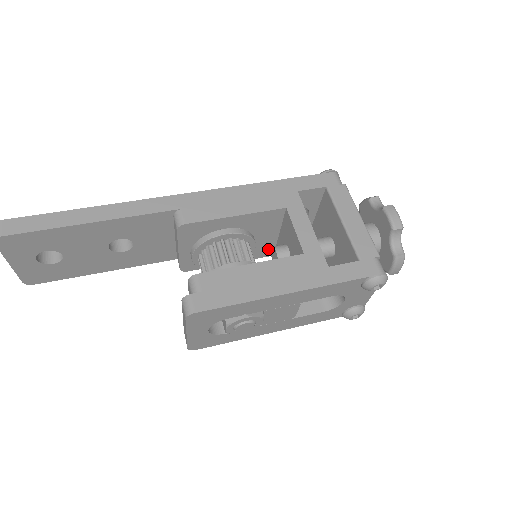
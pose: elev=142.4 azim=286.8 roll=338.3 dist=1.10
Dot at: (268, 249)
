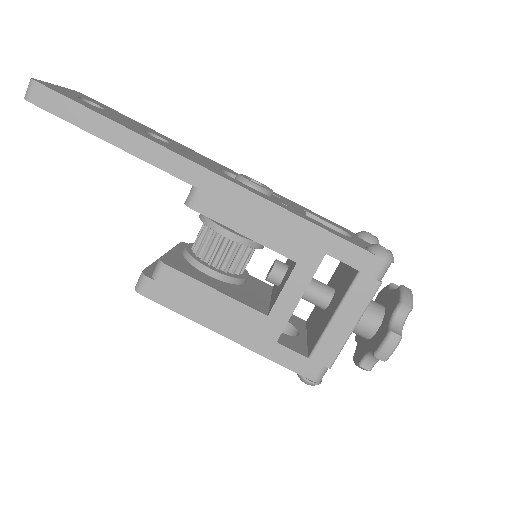
Dot at: occluded
